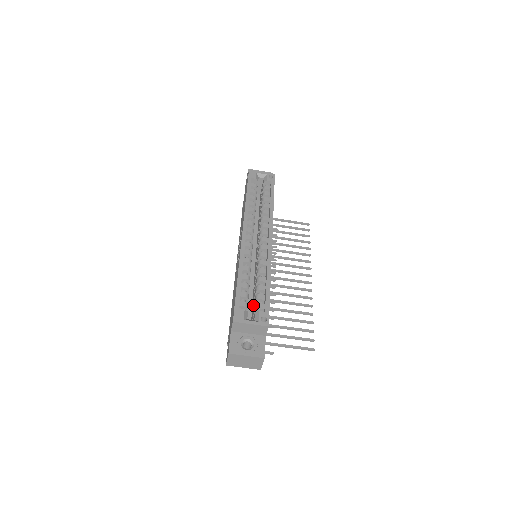
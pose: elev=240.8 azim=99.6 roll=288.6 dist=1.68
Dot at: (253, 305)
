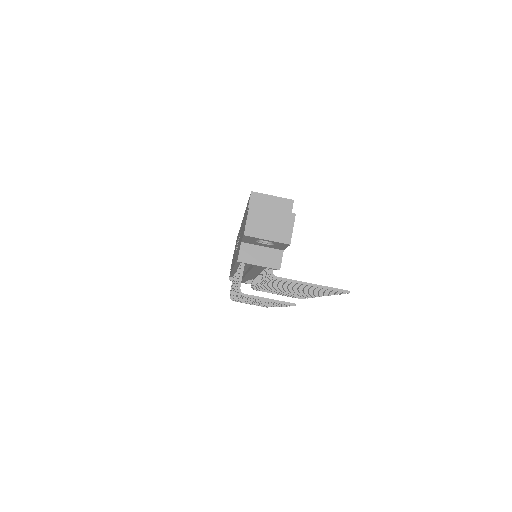
Dot at: occluded
